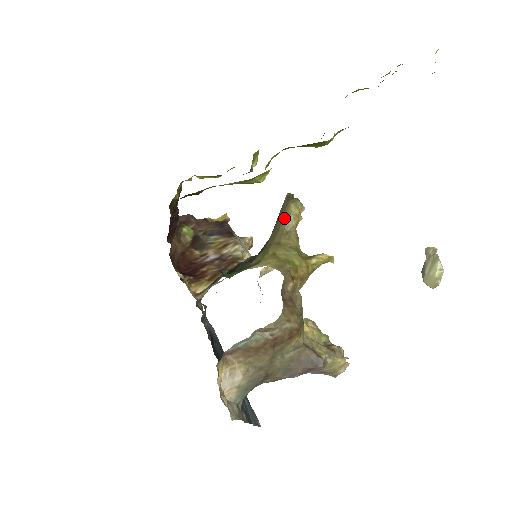
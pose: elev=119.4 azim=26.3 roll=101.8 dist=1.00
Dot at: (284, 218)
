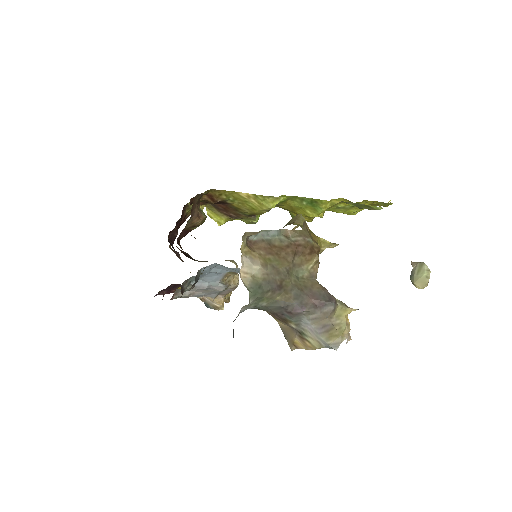
Dot at: (293, 219)
